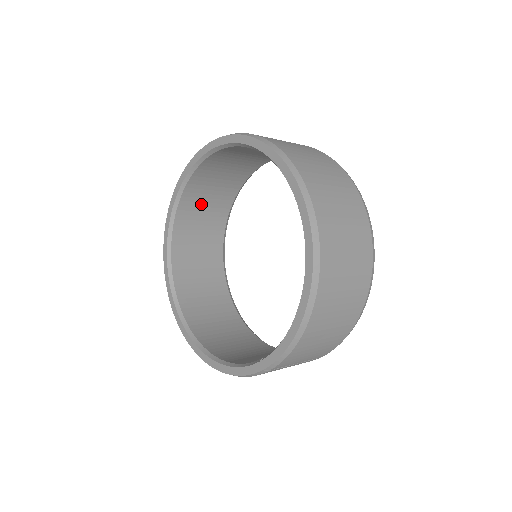
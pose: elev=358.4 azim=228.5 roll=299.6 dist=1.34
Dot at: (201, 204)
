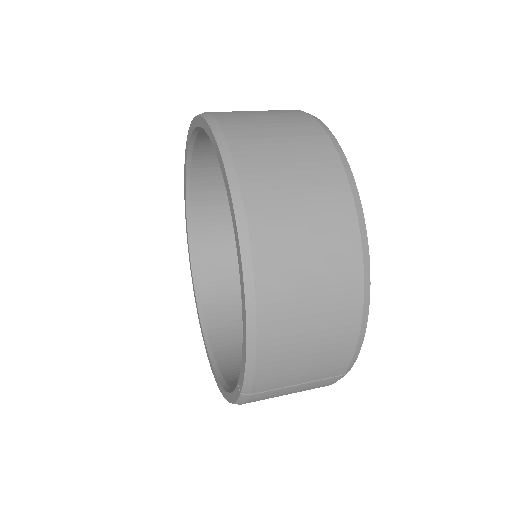
Dot at: (219, 212)
